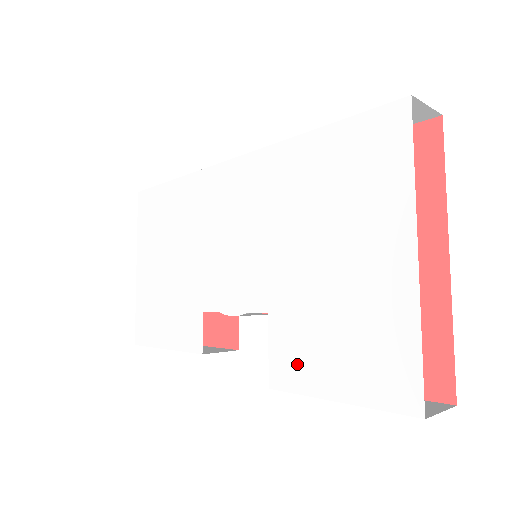
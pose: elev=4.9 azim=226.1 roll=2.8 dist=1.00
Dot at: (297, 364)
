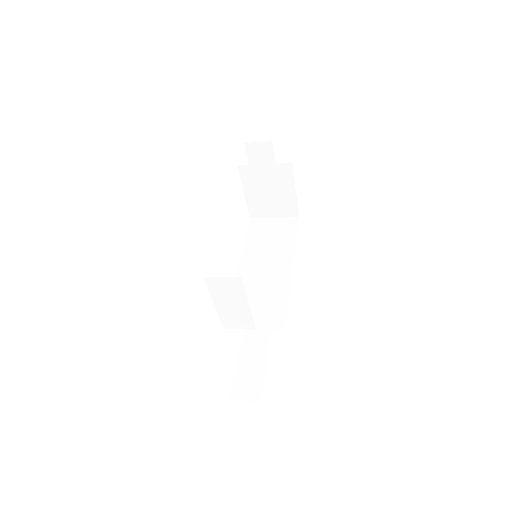
Dot at: occluded
